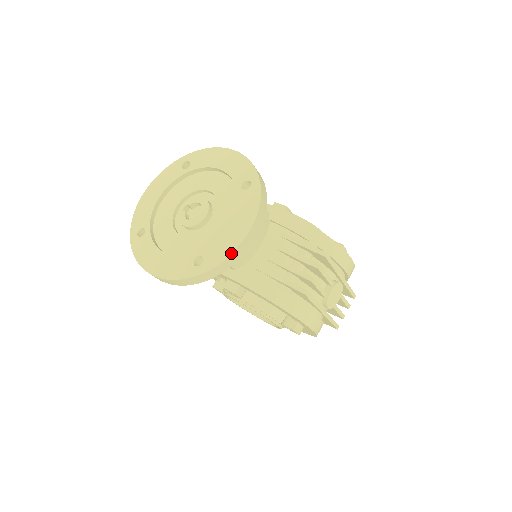
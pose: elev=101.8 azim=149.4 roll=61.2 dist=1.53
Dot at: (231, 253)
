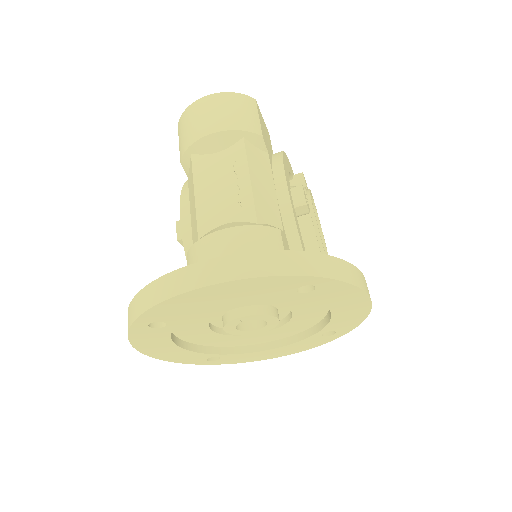
Dot at: occluded
